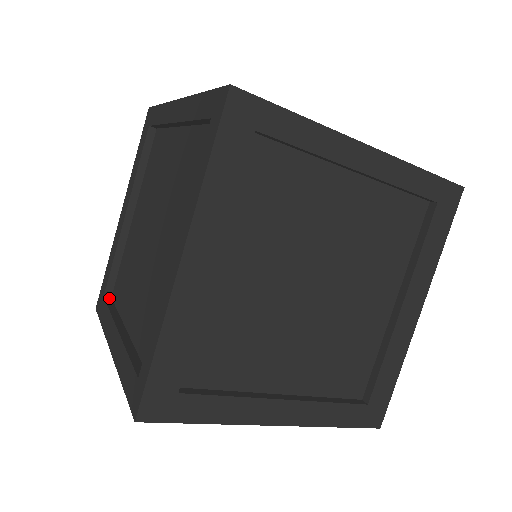
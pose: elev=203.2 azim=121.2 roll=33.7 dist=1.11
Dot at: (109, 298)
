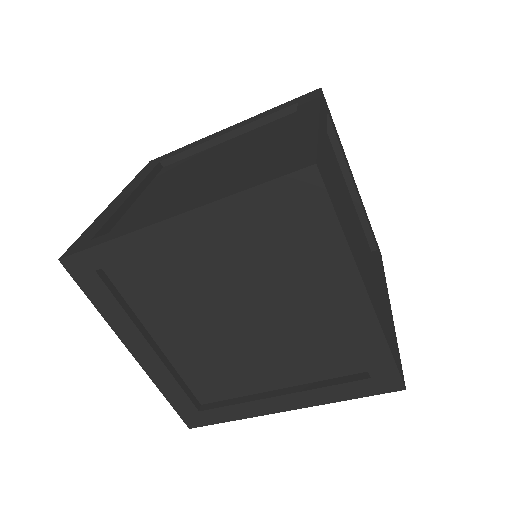
Dot at: occluded
